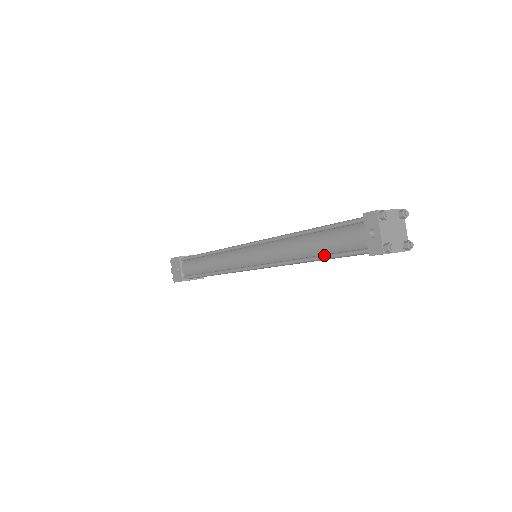
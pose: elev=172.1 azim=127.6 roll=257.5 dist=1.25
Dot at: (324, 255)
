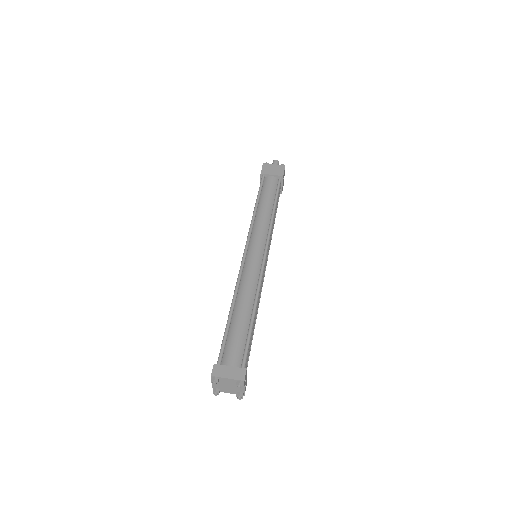
Dot at: occluded
